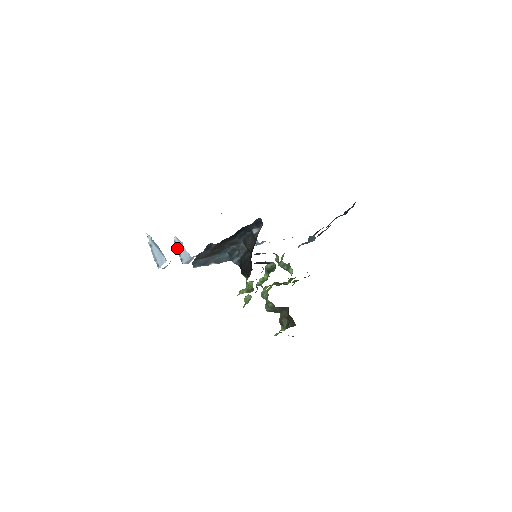
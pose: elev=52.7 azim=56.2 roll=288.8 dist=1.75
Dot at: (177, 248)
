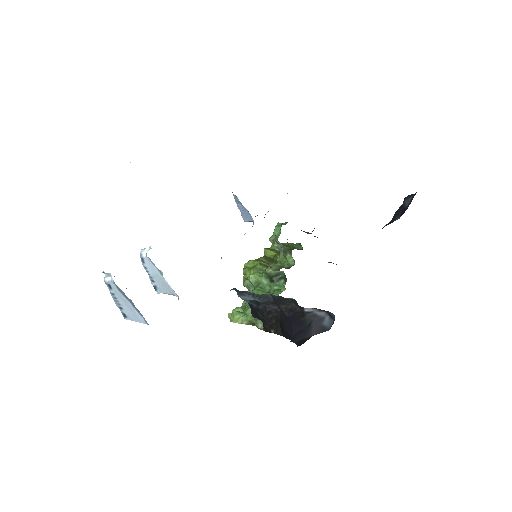
Dot at: (147, 270)
